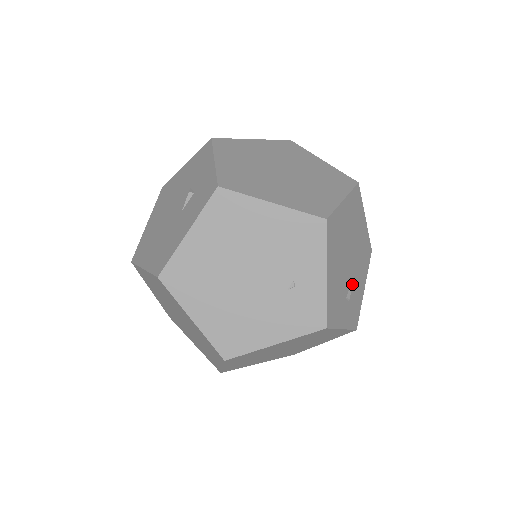
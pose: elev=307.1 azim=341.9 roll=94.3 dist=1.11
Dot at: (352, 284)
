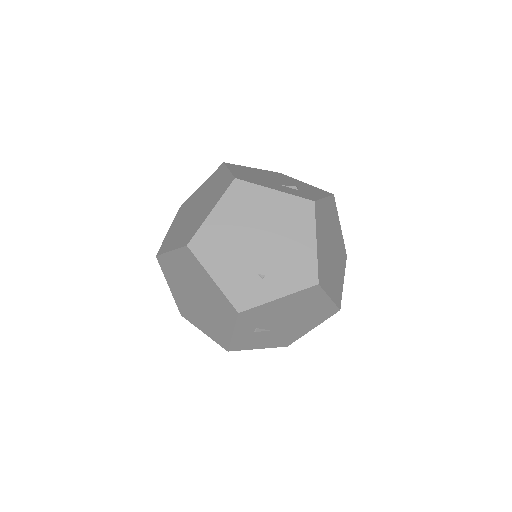
Dot at: (266, 332)
